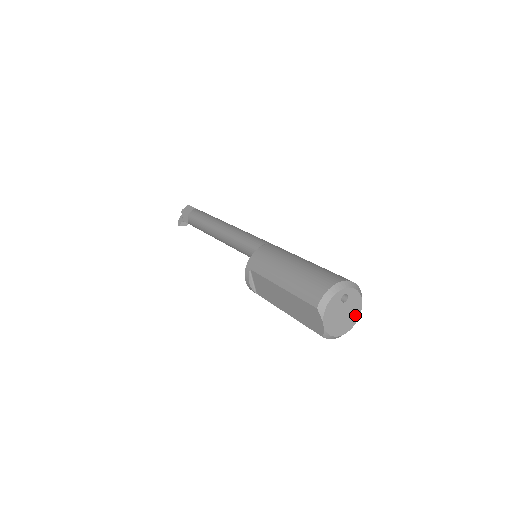
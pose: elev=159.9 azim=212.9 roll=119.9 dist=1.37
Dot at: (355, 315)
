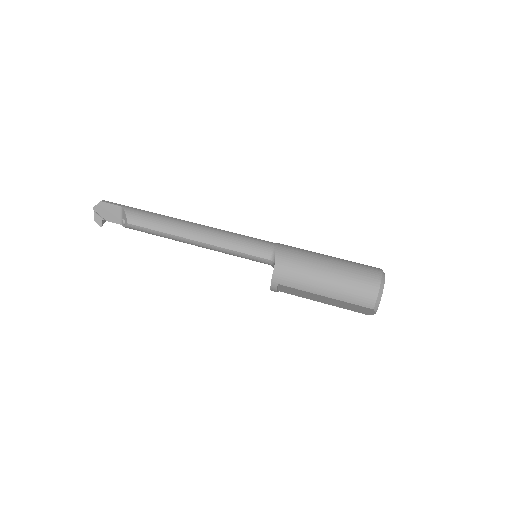
Dot at: occluded
